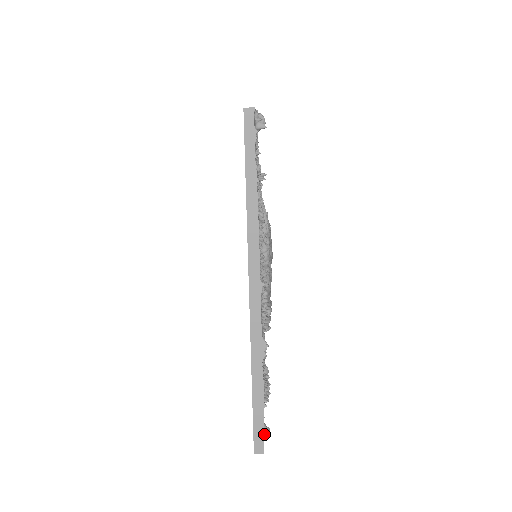
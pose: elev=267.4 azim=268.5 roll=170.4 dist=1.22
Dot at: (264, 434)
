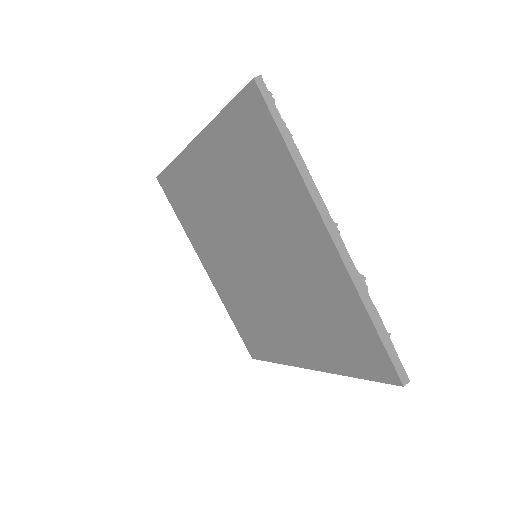
Dot at: occluded
